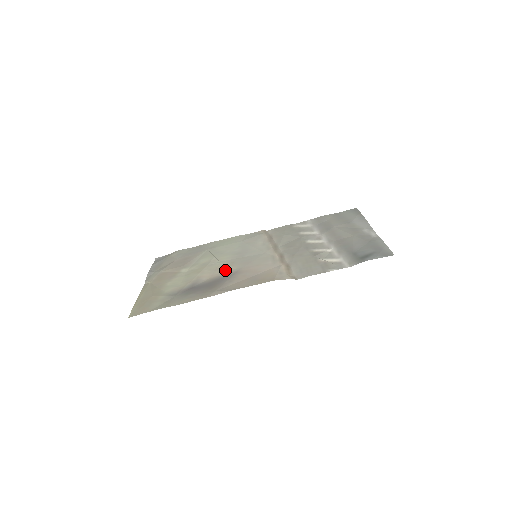
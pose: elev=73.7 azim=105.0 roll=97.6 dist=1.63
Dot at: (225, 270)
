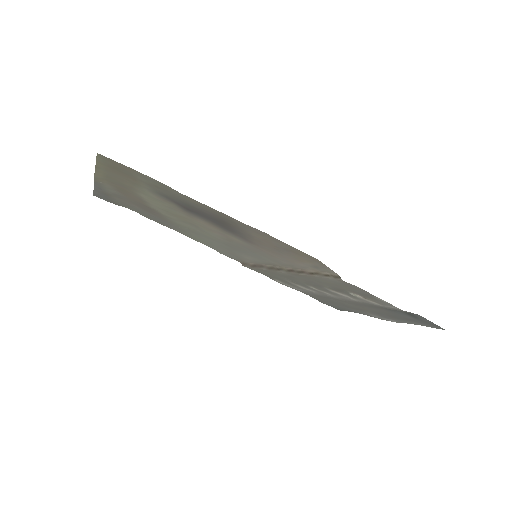
Dot at: (226, 234)
